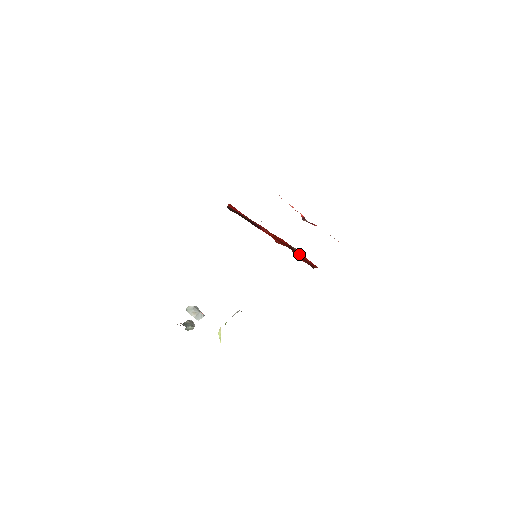
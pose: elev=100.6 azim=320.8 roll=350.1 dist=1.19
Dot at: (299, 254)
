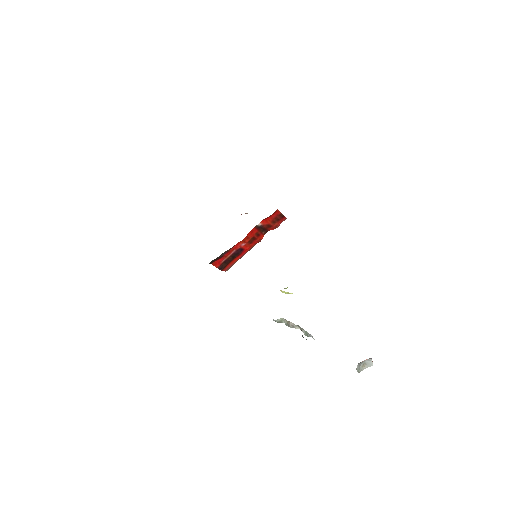
Dot at: (267, 224)
